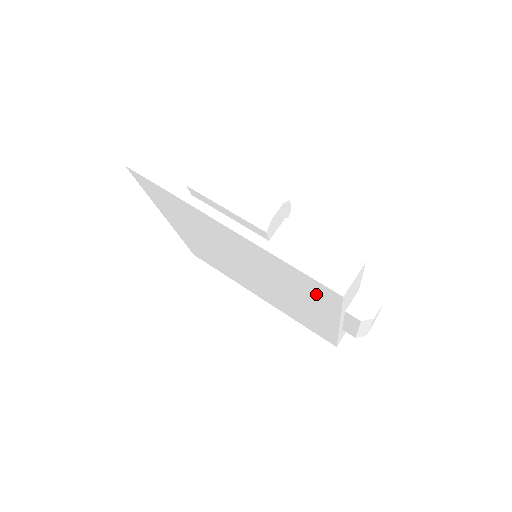
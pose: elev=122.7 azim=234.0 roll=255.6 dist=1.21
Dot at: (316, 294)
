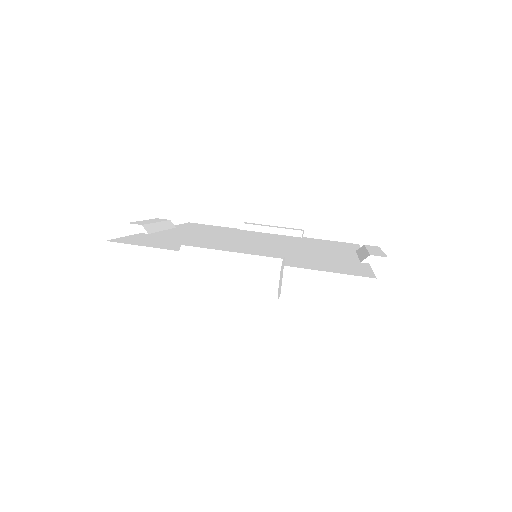
Dot at: occluded
